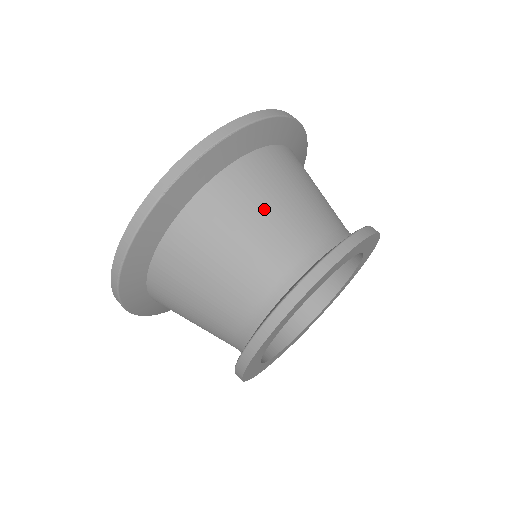
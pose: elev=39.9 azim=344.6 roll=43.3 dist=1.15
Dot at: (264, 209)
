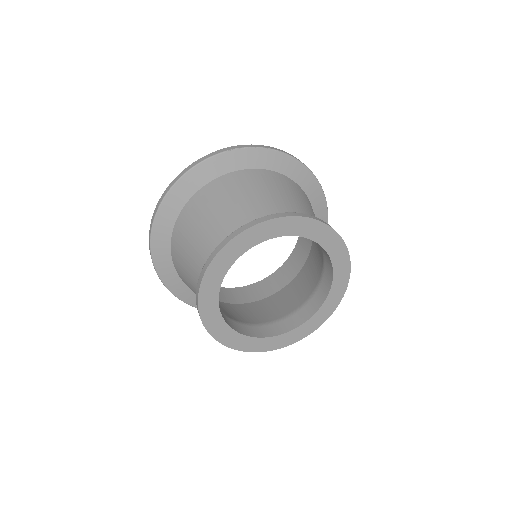
Dot at: (279, 193)
